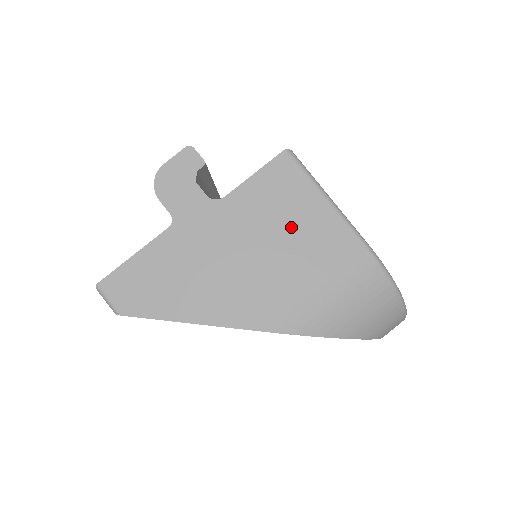
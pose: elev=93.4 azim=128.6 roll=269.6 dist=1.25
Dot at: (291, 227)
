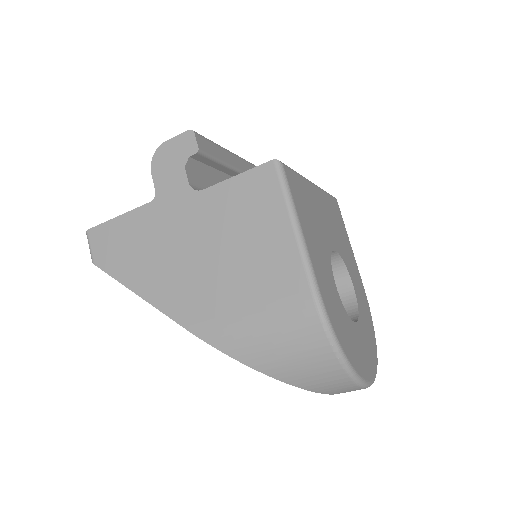
Dot at: (249, 242)
